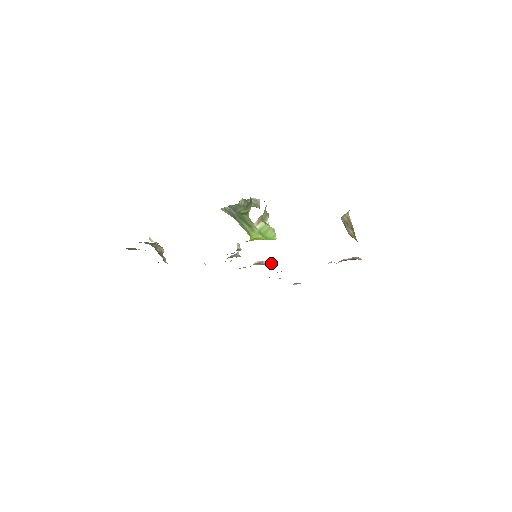
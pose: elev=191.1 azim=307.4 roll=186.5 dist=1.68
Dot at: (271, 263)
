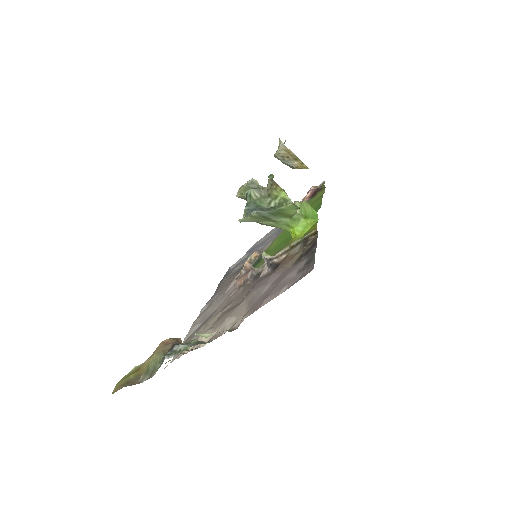
Dot at: (257, 254)
